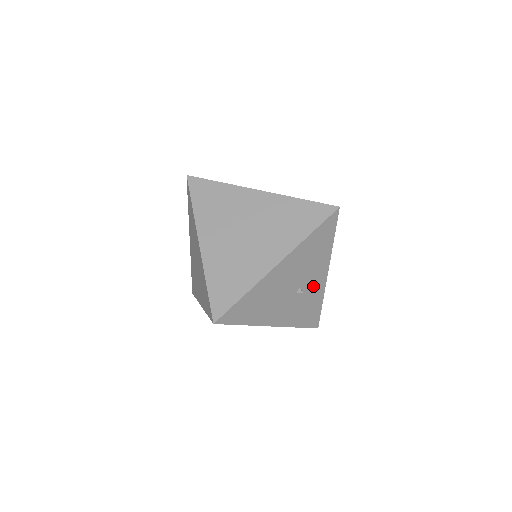
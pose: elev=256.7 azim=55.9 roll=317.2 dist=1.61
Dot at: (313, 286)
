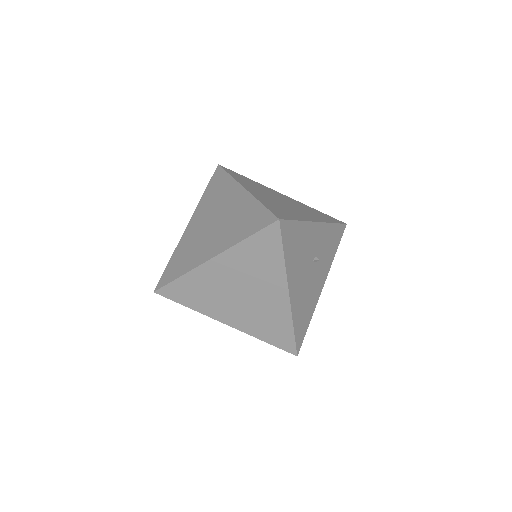
Dot at: (318, 241)
